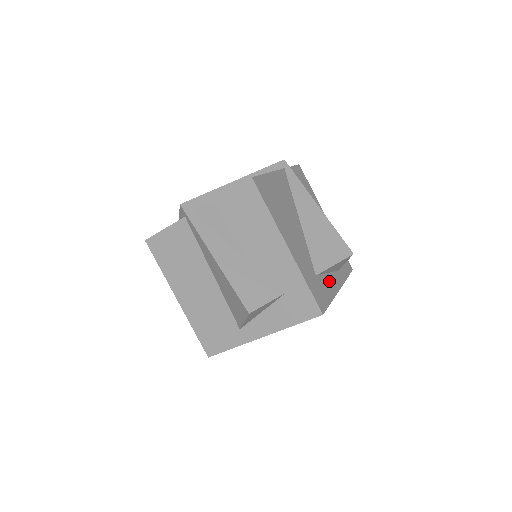
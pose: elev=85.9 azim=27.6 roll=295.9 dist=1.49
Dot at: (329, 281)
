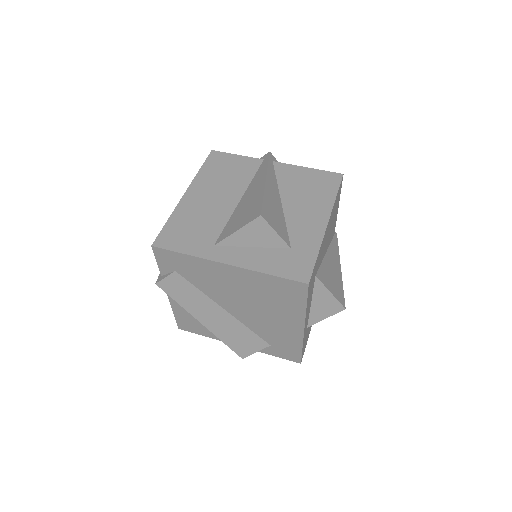
Dot at: occluded
